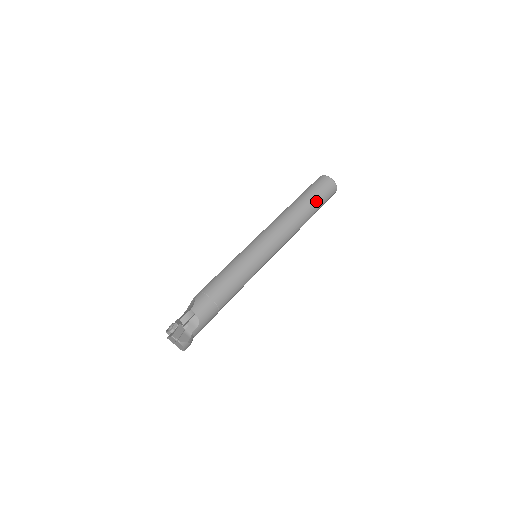
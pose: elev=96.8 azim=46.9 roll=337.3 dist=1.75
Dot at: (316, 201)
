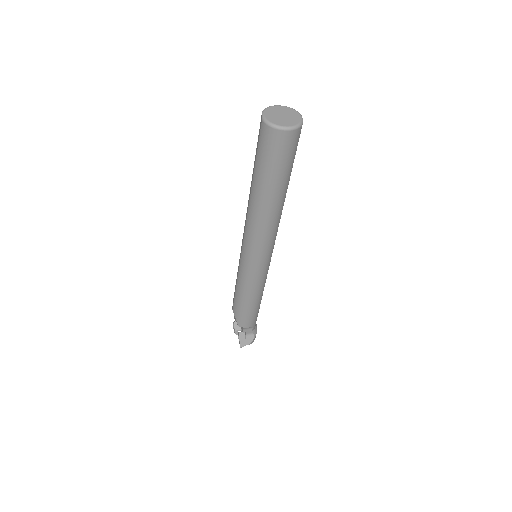
Dot at: (280, 178)
